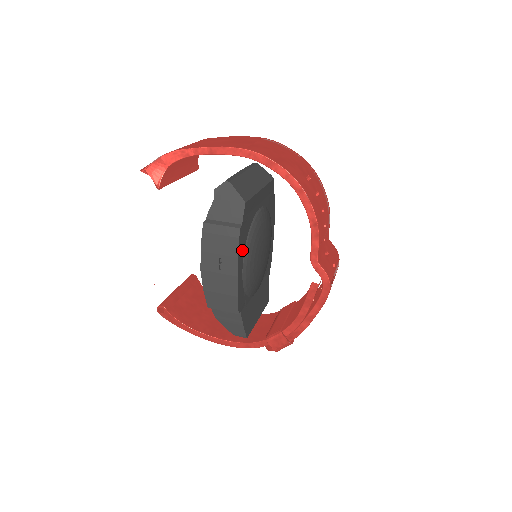
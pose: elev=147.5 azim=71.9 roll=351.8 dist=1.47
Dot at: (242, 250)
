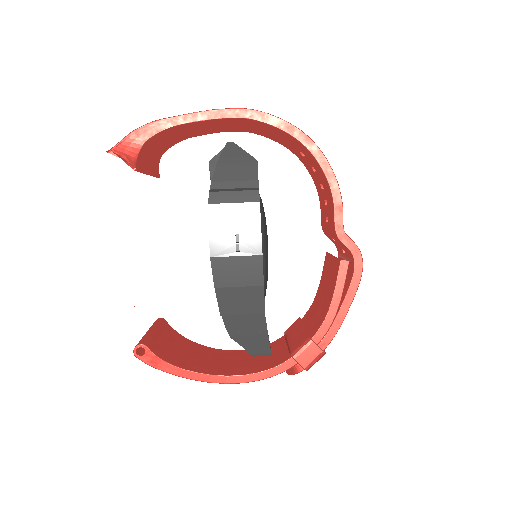
Dot at: occluded
